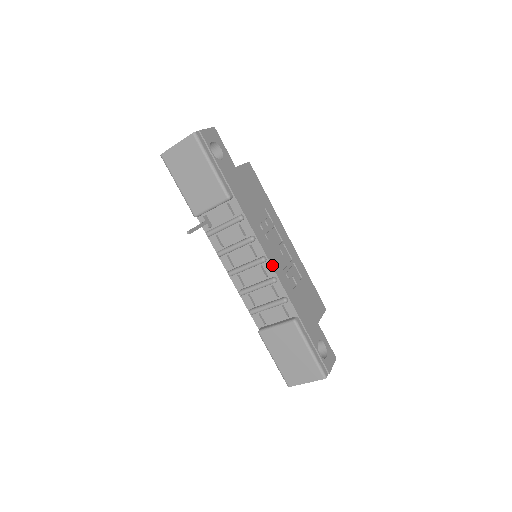
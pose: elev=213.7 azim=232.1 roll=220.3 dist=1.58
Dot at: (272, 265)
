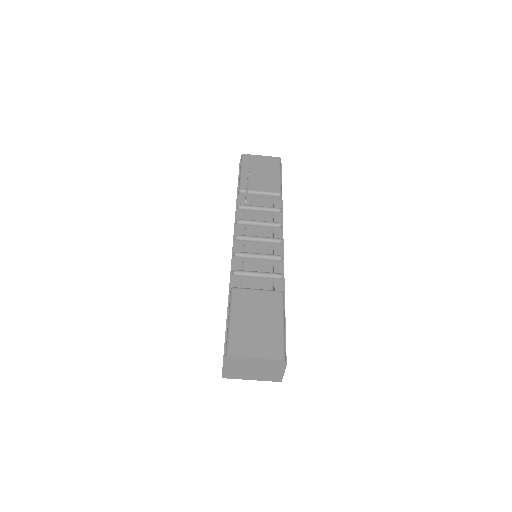
Dot at: (283, 250)
